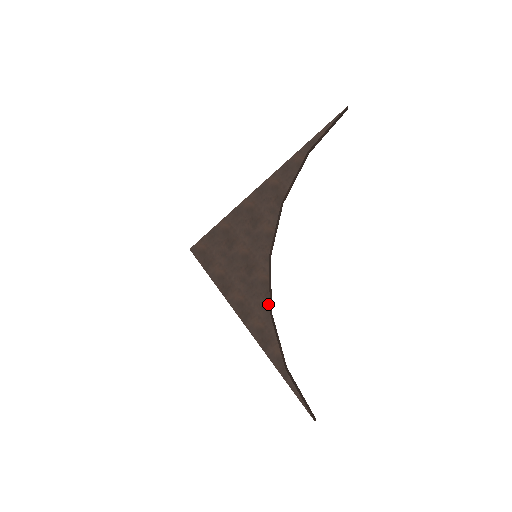
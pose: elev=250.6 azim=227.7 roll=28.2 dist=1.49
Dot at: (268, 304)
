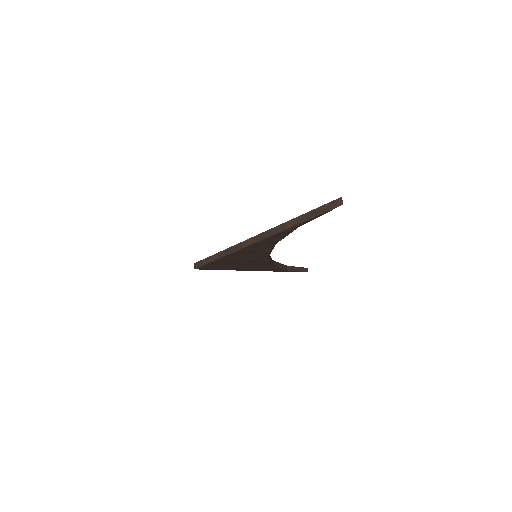
Dot at: occluded
